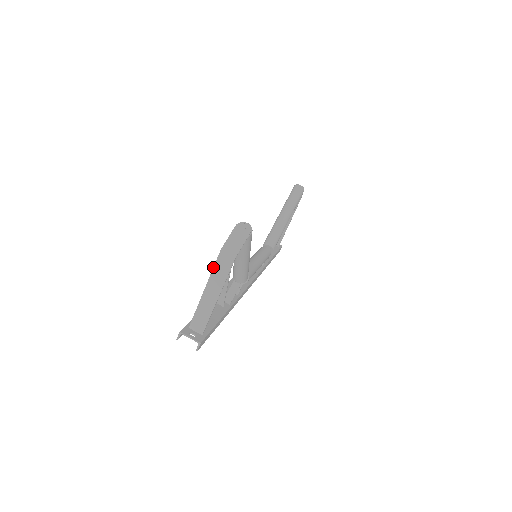
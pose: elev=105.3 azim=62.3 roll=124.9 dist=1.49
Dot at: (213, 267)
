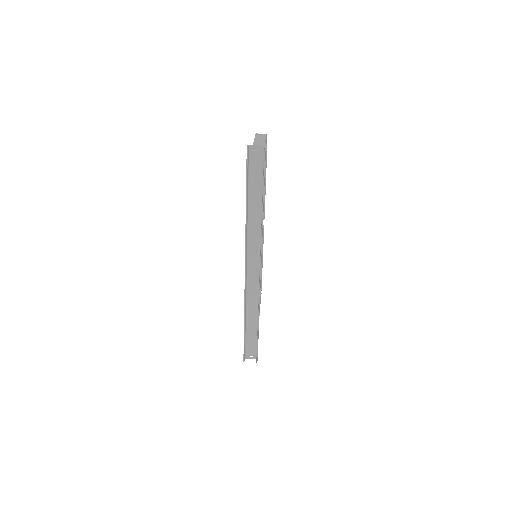
Dot at: occluded
